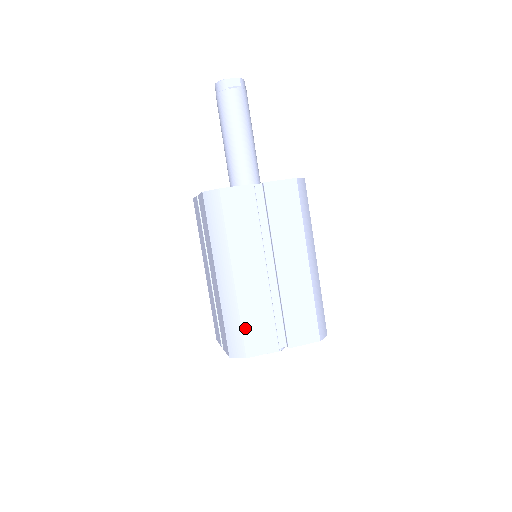
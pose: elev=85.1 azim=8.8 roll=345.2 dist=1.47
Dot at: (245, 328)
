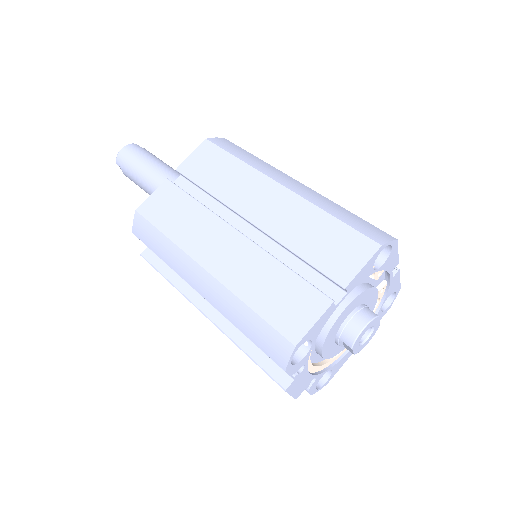
Dot at: occluded
